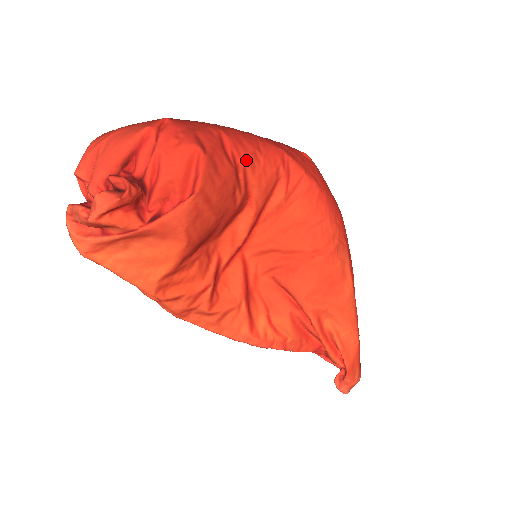
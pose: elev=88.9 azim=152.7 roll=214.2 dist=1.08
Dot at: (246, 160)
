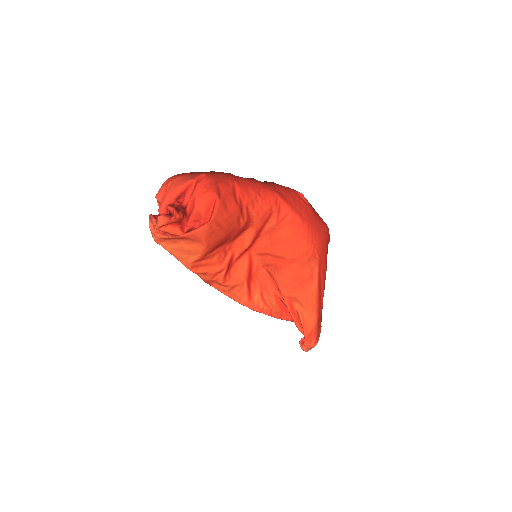
Dot at: (248, 201)
